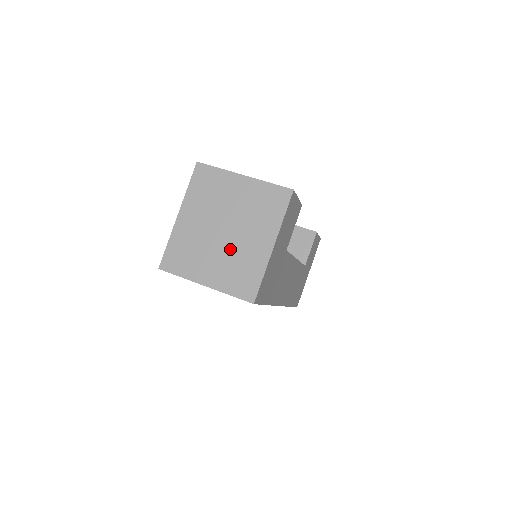
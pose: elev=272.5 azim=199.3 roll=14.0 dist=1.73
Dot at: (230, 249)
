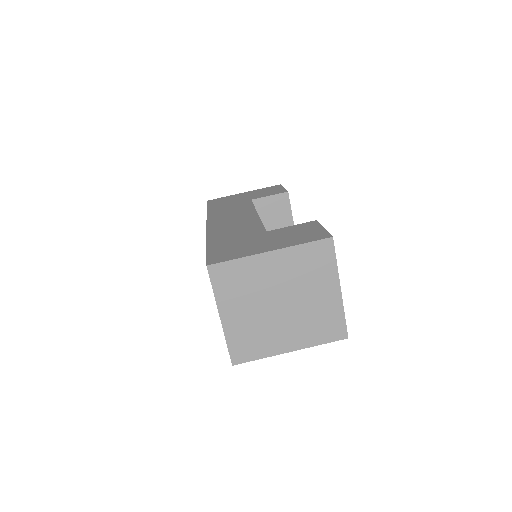
Dot at: (267, 319)
